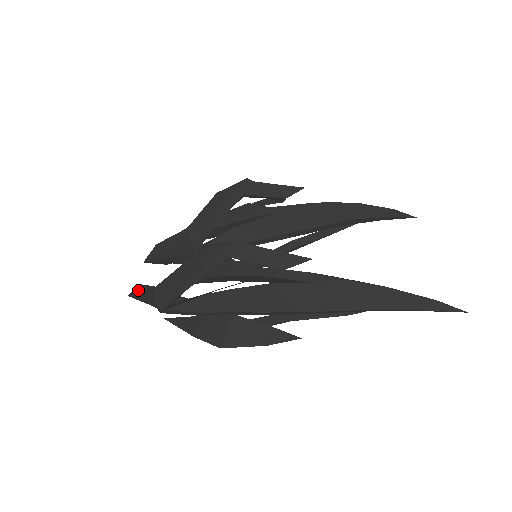
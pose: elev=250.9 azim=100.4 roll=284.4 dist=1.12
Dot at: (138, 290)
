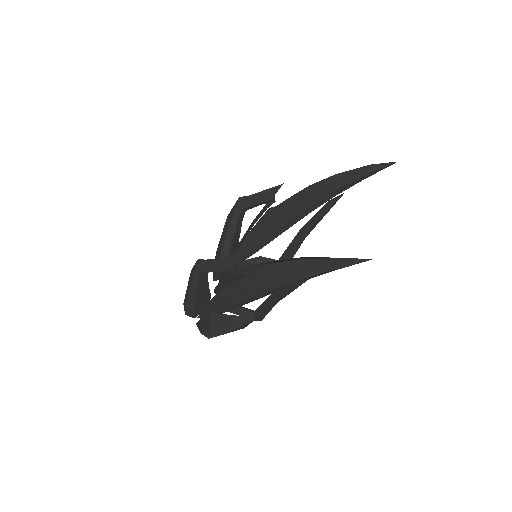
Dot at: occluded
